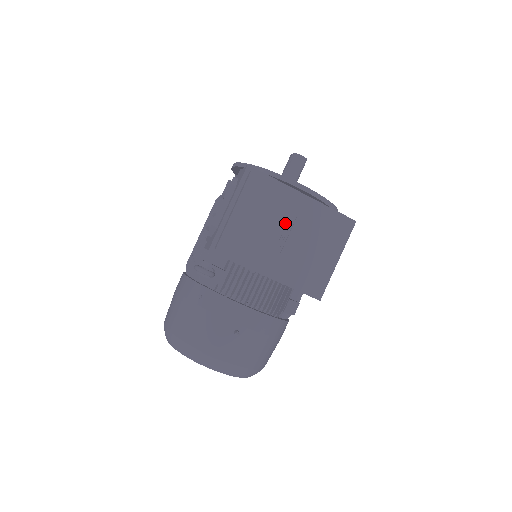
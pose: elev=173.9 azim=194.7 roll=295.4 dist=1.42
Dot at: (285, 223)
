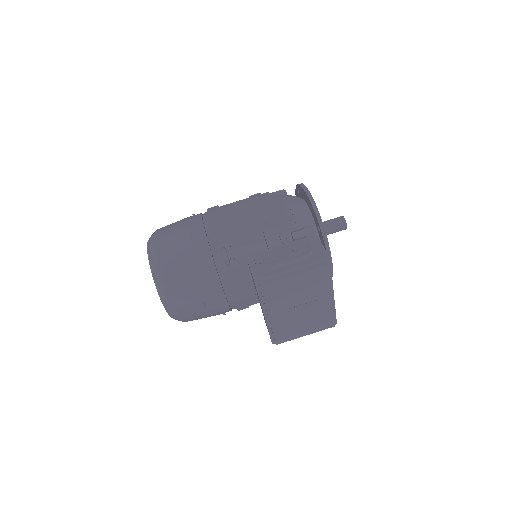
Dot at: (308, 301)
